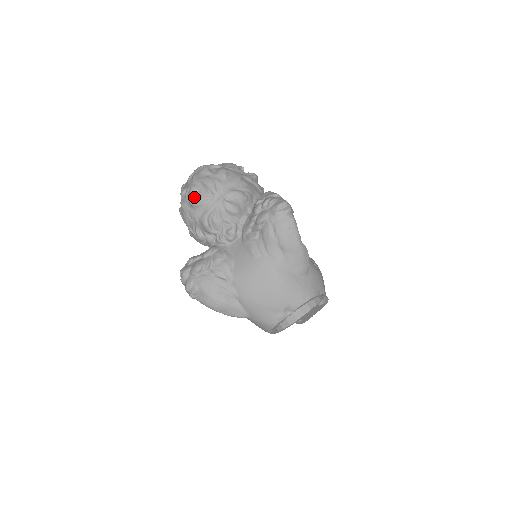
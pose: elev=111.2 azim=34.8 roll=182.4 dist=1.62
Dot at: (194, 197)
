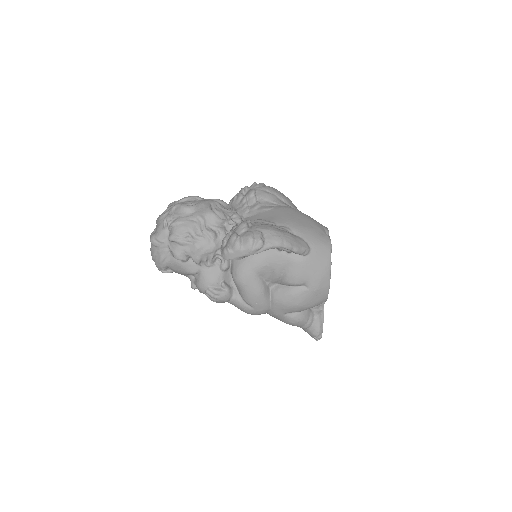
Dot at: (187, 204)
